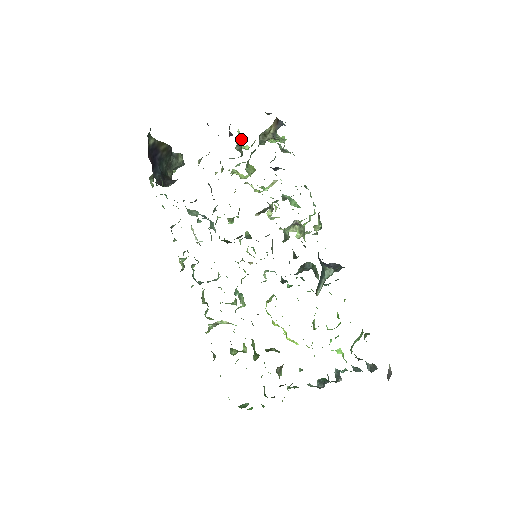
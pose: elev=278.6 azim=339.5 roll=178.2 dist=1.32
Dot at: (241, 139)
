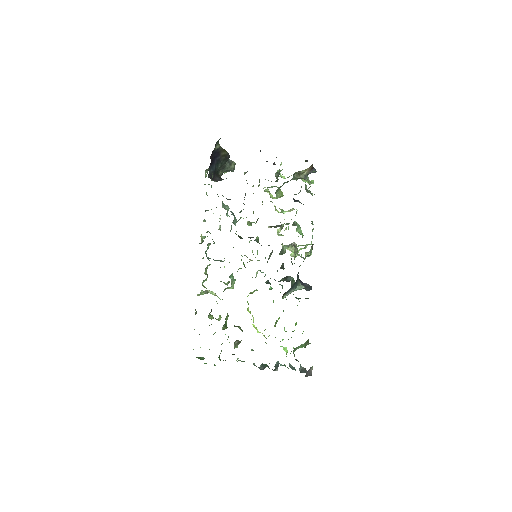
Dot at: occluded
